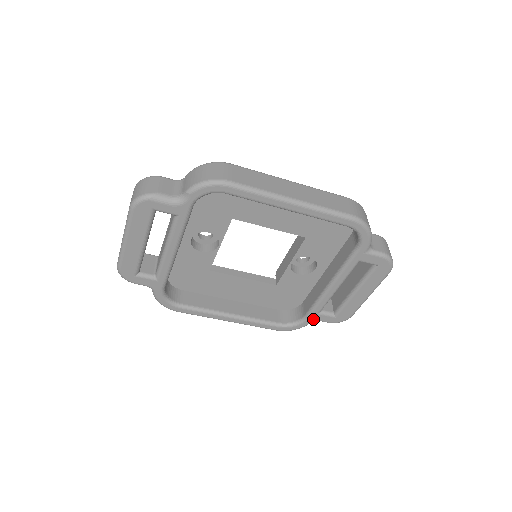
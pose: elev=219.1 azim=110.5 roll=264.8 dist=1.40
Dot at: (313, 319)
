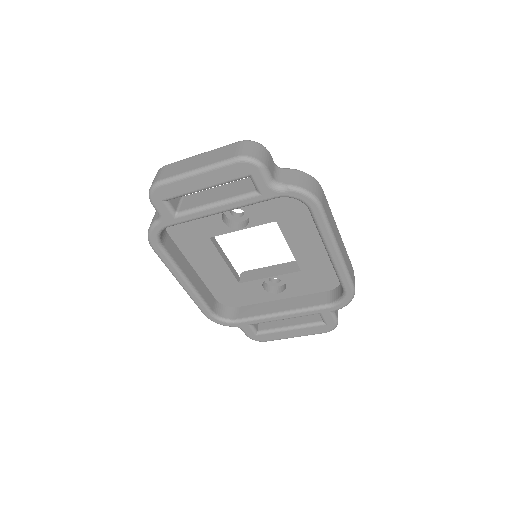
Dot at: (240, 326)
